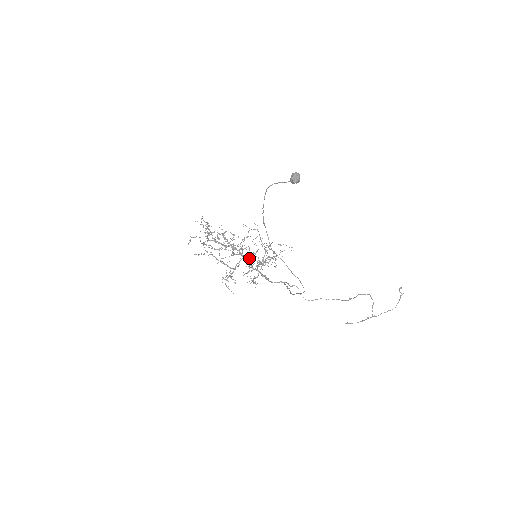
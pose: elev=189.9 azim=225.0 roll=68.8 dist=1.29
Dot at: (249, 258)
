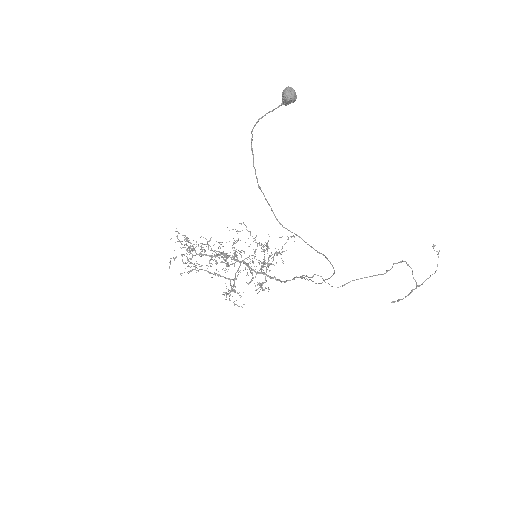
Dot at: (248, 263)
